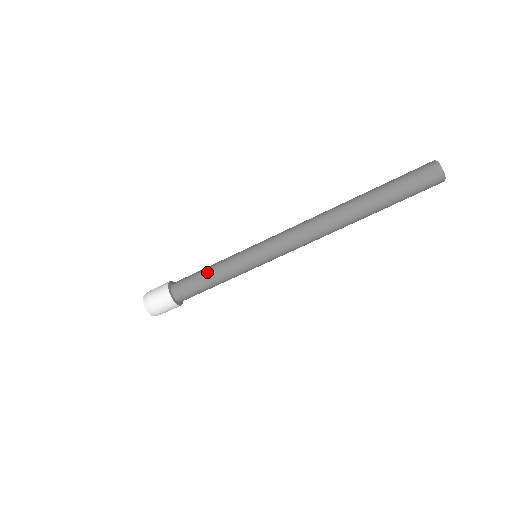
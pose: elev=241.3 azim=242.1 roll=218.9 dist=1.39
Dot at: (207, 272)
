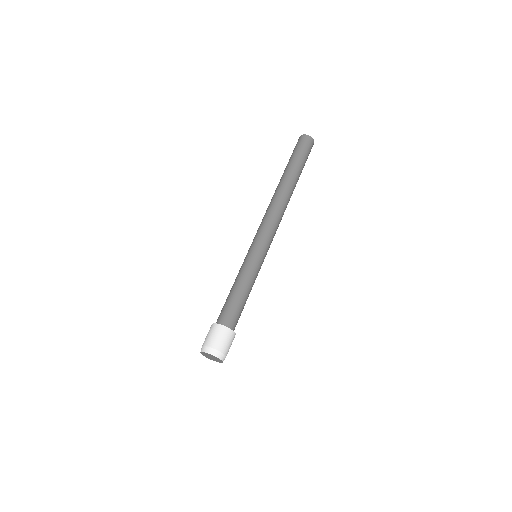
Dot at: occluded
